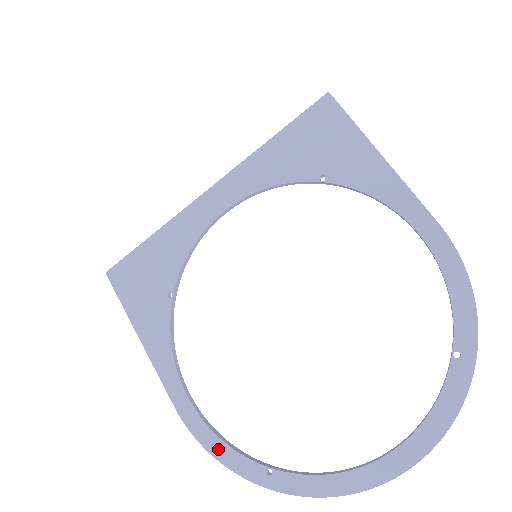
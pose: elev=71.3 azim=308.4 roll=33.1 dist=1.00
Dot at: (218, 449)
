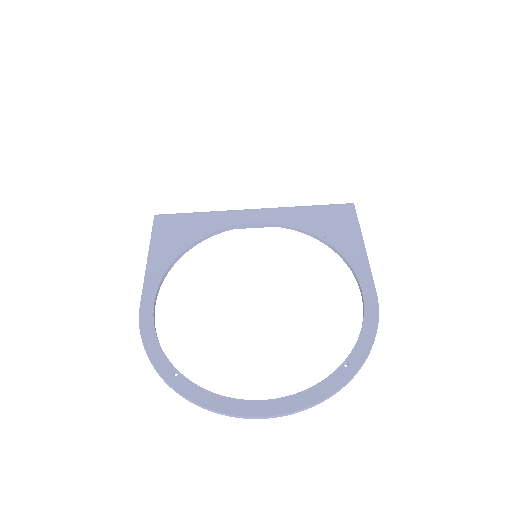
Dot at: (151, 343)
